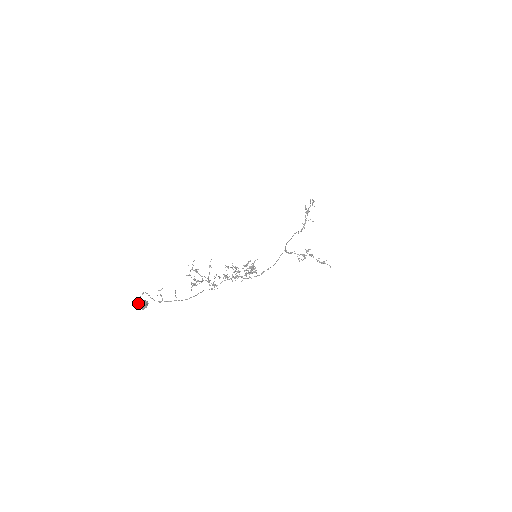
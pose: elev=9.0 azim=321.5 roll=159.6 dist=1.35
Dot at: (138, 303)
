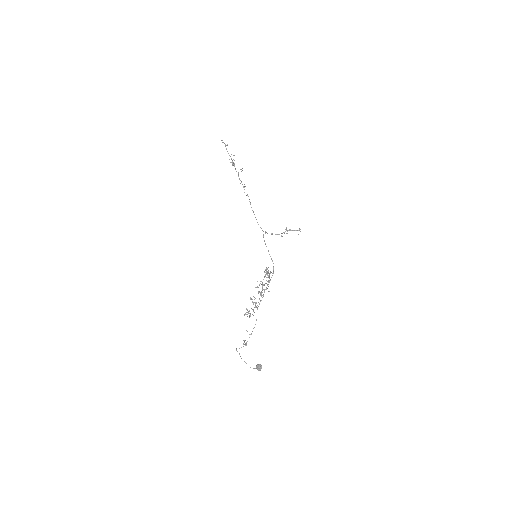
Dot at: occluded
